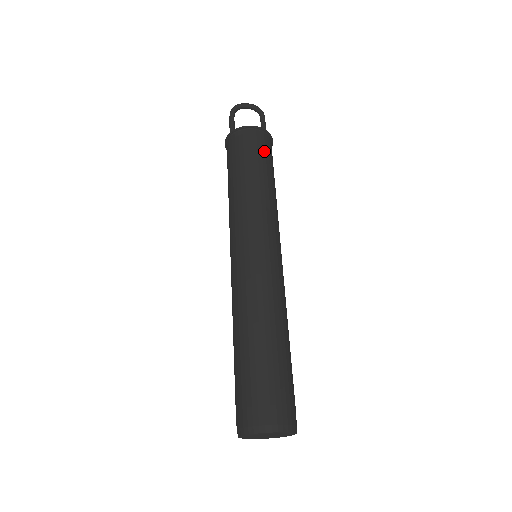
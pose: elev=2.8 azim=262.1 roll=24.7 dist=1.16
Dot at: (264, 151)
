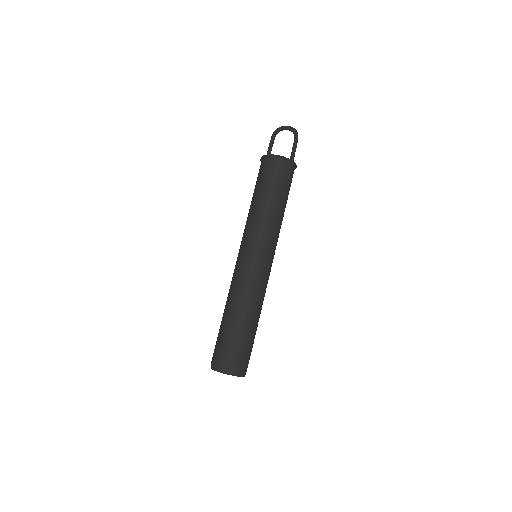
Dot at: (279, 176)
